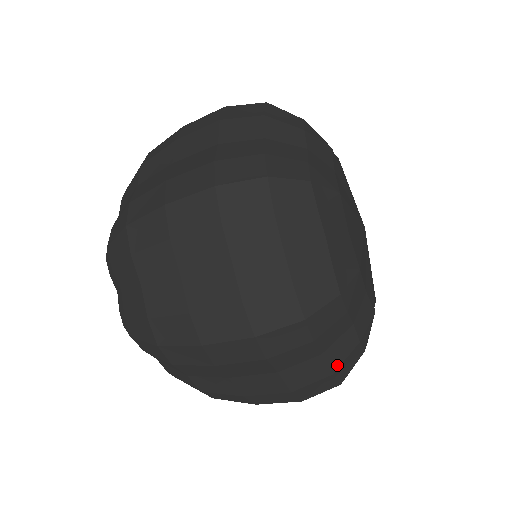
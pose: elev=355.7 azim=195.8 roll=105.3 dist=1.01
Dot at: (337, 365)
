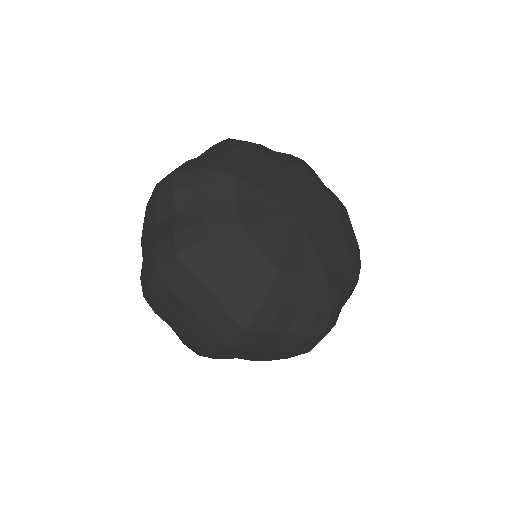
Dot at: (231, 306)
